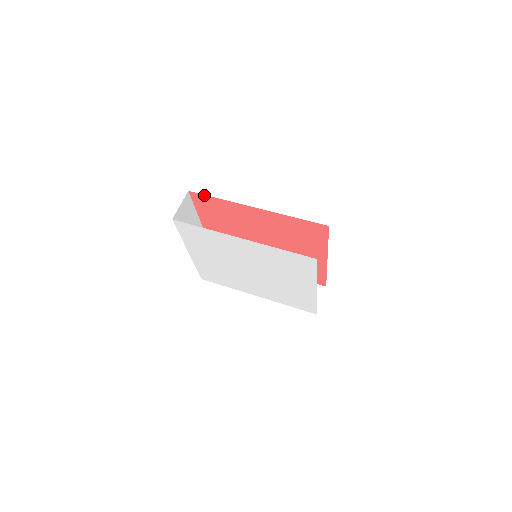
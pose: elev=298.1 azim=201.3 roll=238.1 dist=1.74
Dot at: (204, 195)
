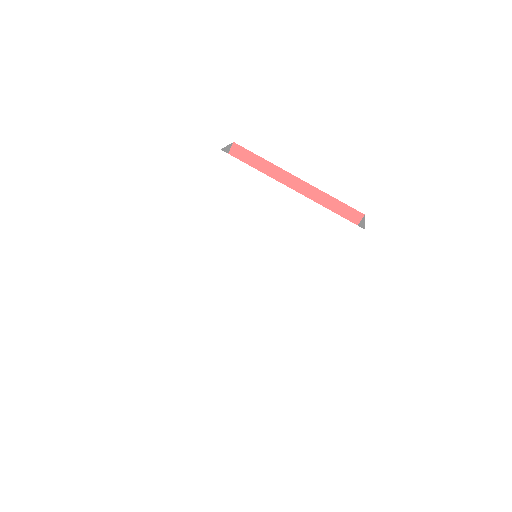
Dot at: occluded
